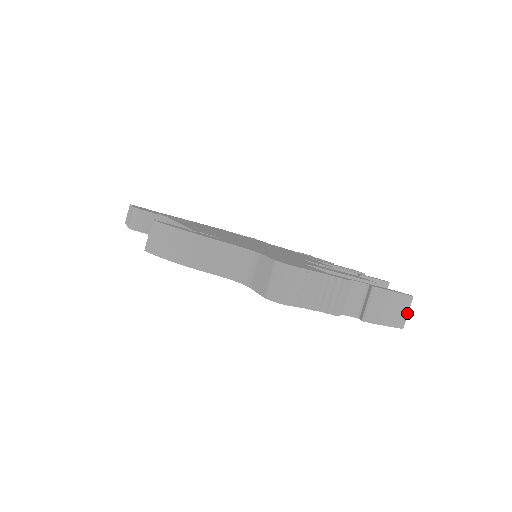
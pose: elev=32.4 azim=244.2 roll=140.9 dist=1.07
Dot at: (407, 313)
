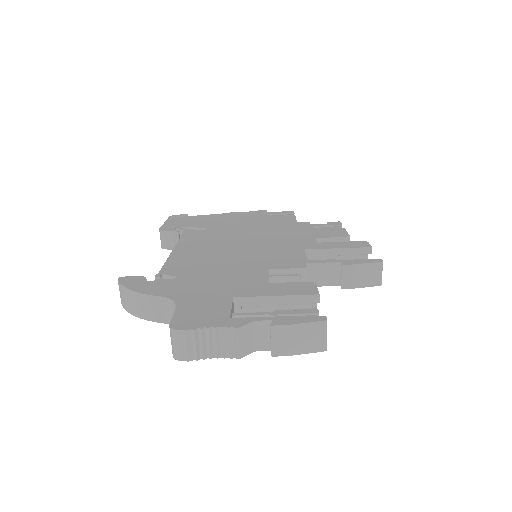
Dot at: (324, 337)
